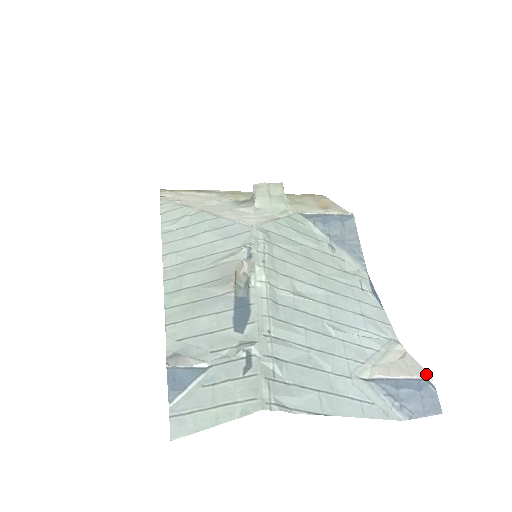
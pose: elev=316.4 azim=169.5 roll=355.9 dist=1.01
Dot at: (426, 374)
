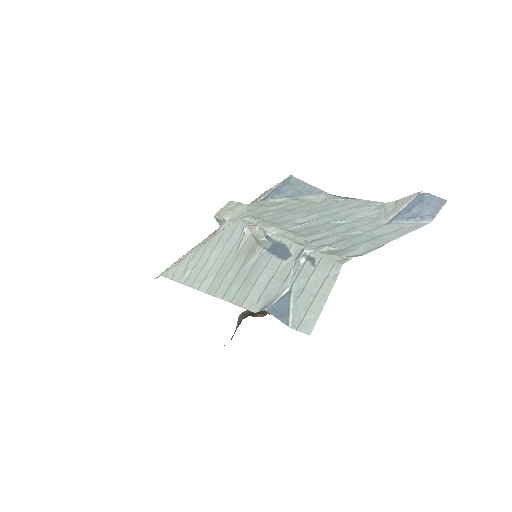
Dot at: (417, 193)
